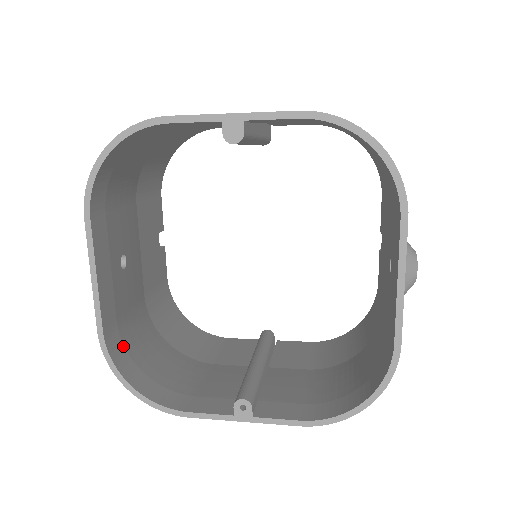
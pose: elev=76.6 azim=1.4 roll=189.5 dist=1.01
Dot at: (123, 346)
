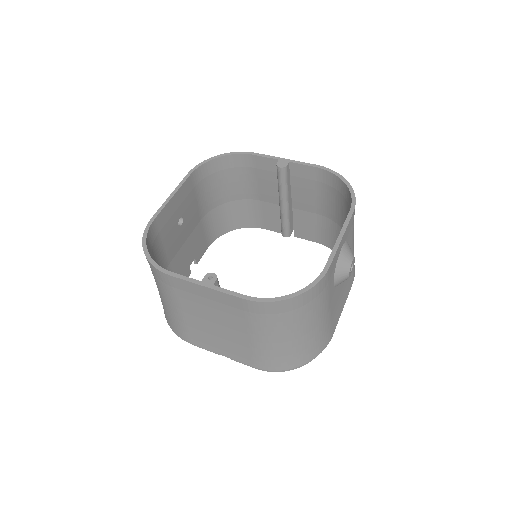
Dot at: (153, 244)
